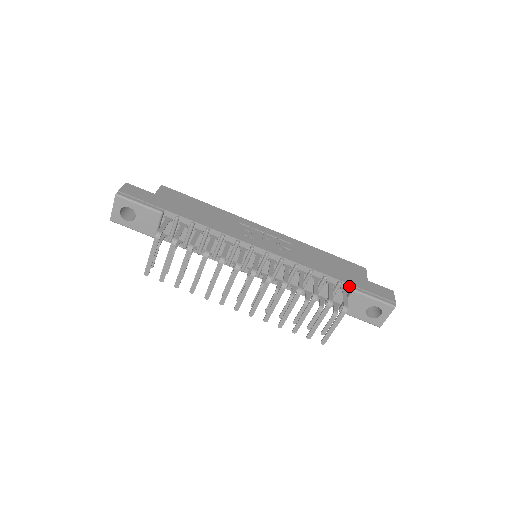
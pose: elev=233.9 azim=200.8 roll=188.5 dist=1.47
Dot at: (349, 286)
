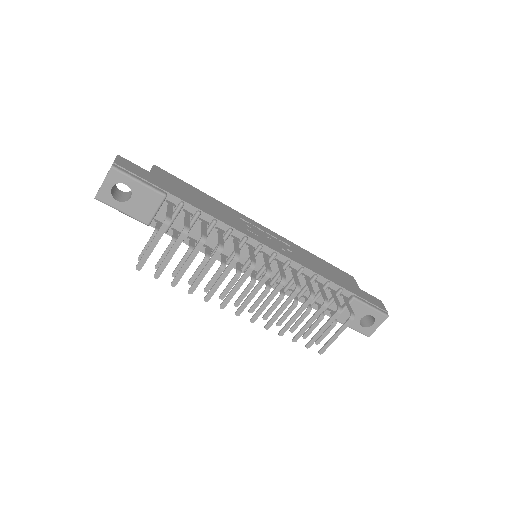
Dot at: (349, 293)
